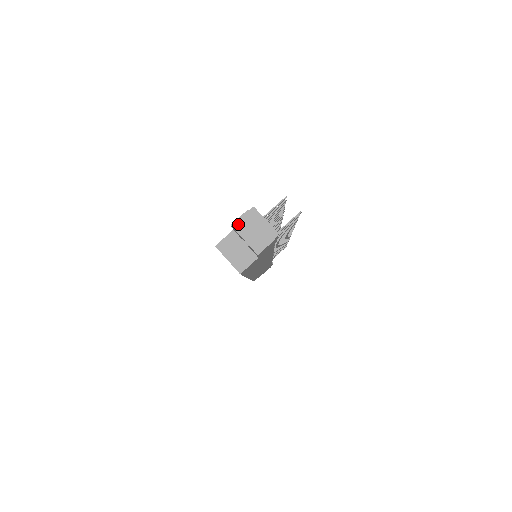
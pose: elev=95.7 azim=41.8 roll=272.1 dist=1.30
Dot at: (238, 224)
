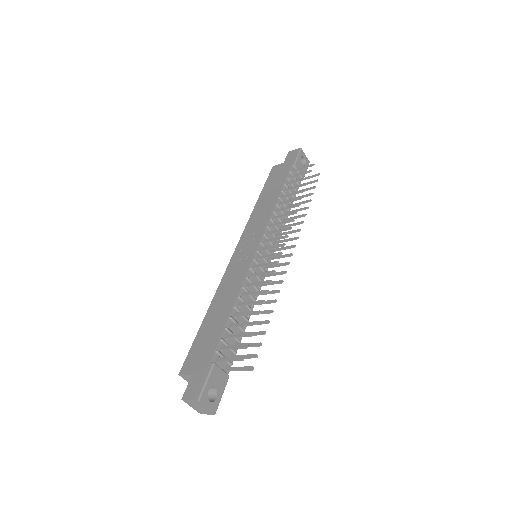
Dot at: (187, 401)
